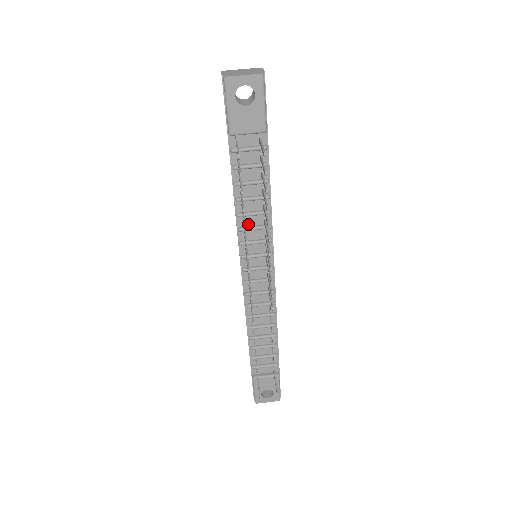
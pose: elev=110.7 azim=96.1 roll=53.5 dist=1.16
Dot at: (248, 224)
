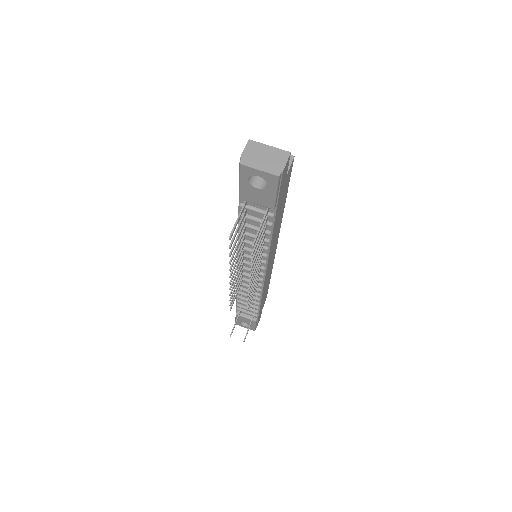
Dot at: (248, 246)
